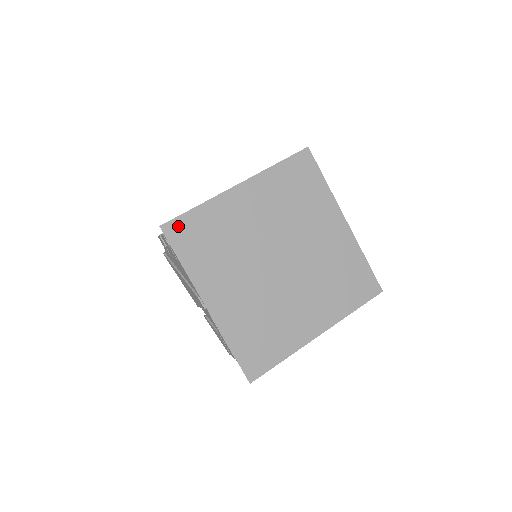
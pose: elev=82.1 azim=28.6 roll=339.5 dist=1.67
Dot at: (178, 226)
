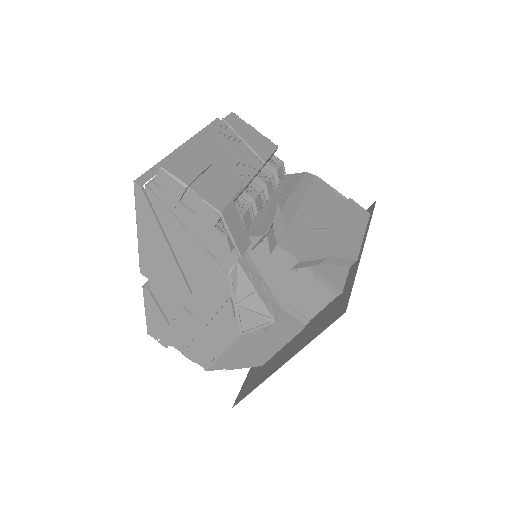
Dot at: (343, 304)
